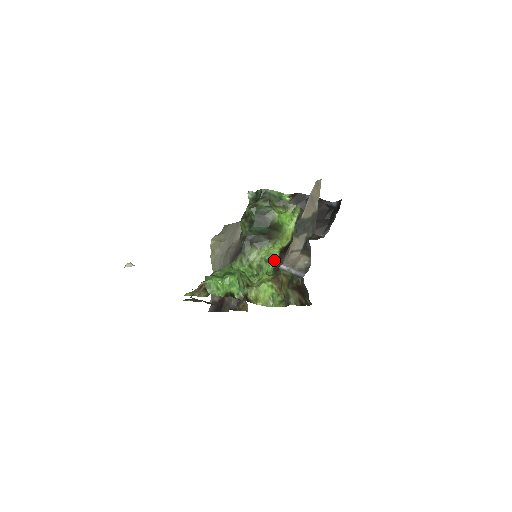
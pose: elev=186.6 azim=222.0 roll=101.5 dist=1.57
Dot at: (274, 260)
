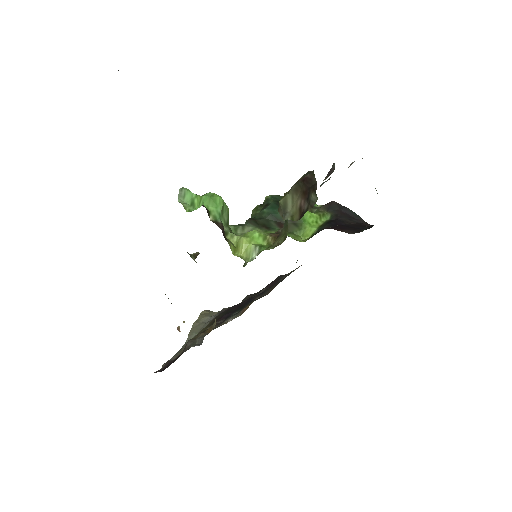
Dot at: occluded
